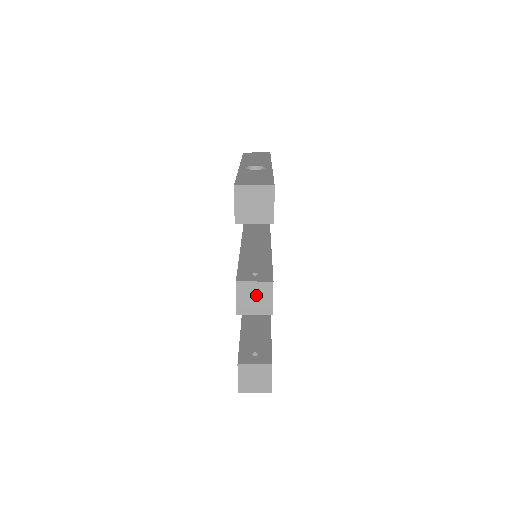
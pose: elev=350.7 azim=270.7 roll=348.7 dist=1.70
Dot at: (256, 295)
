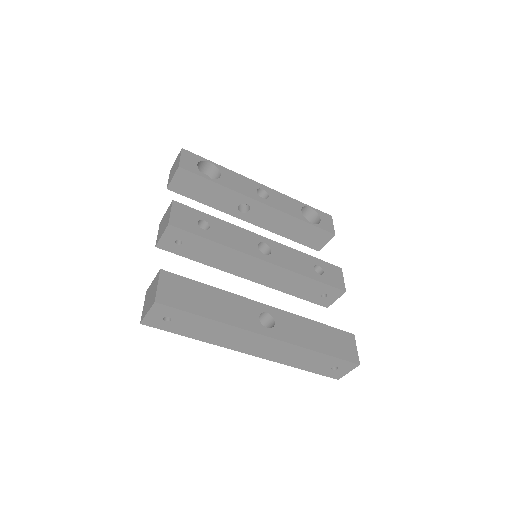
Dot at: (165, 220)
